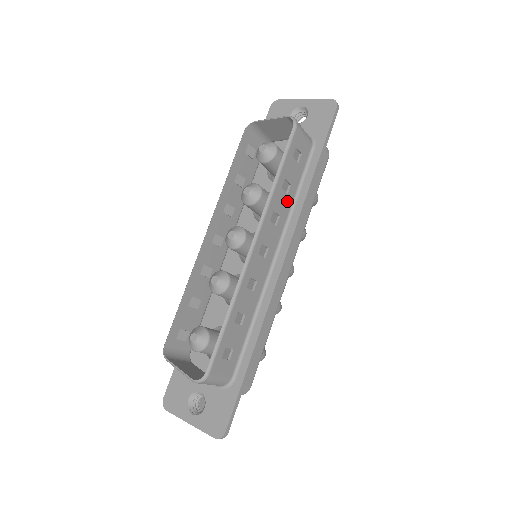
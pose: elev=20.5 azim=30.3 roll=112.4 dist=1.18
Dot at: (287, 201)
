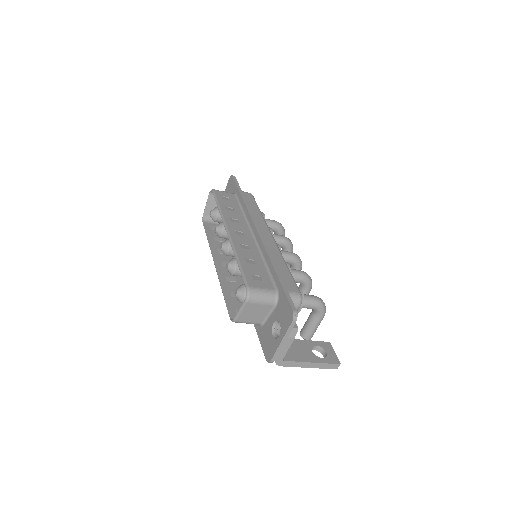
Dot at: (237, 214)
